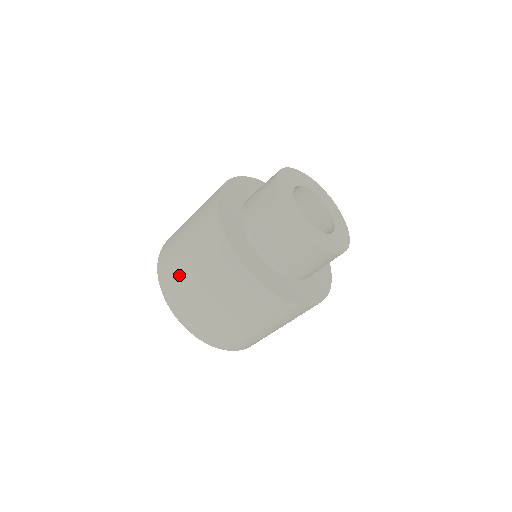
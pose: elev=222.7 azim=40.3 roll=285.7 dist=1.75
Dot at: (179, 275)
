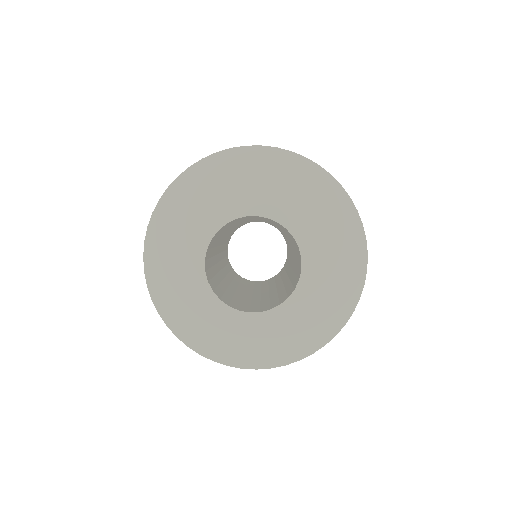
Dot at: occluded
